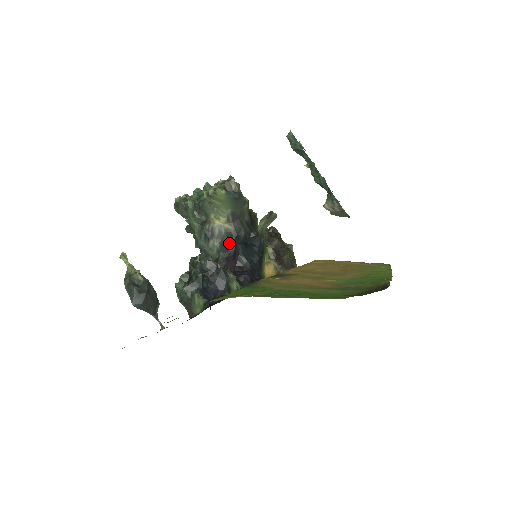
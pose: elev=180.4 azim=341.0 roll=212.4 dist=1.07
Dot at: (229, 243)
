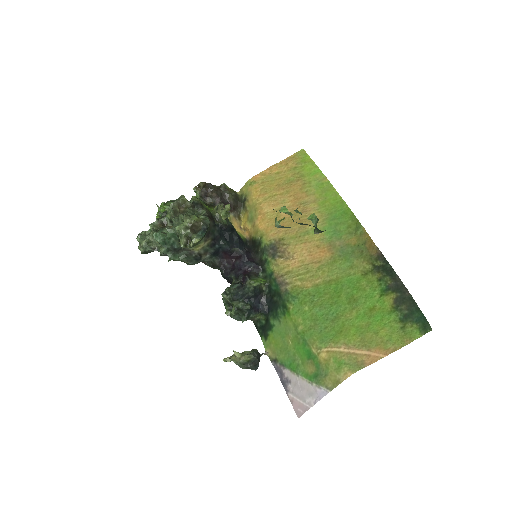
Dot at: (215, 249)
